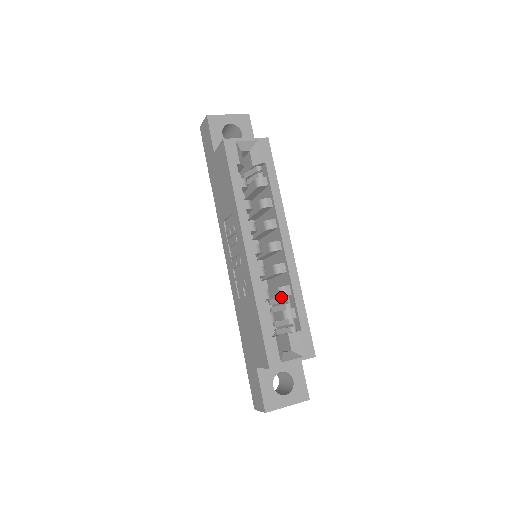
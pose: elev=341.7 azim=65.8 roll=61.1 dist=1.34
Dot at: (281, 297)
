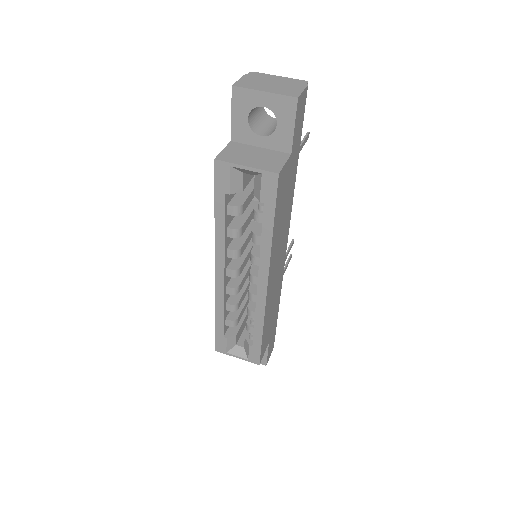
Dot at: occluded
